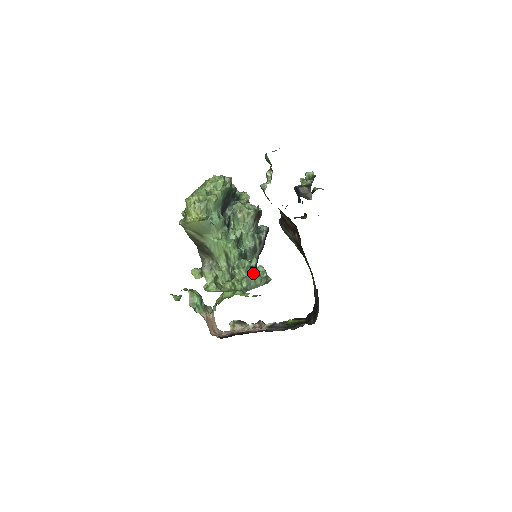
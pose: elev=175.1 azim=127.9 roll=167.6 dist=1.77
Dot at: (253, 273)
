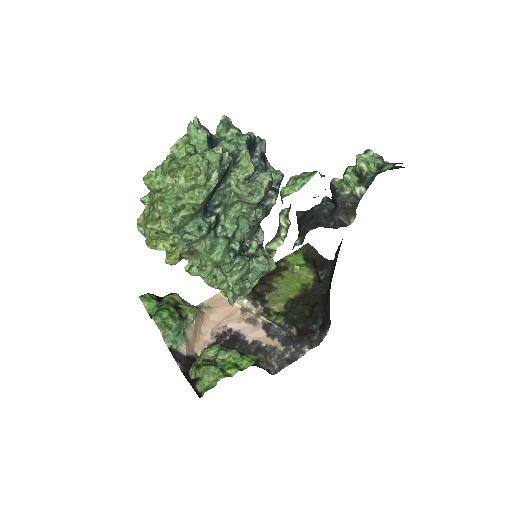
Dot at: (250, 273)
